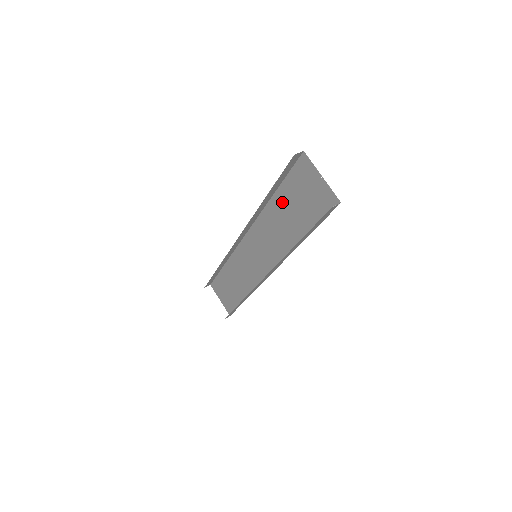
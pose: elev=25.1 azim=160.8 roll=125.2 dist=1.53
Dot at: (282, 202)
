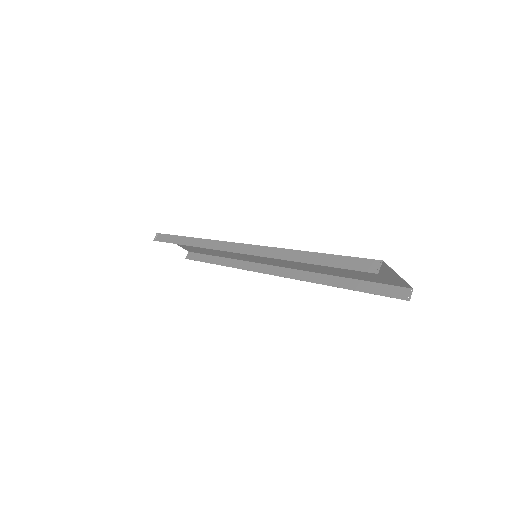
Dot at: occluded
